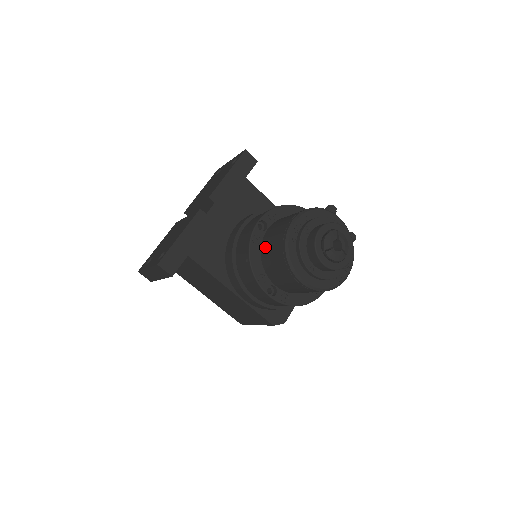
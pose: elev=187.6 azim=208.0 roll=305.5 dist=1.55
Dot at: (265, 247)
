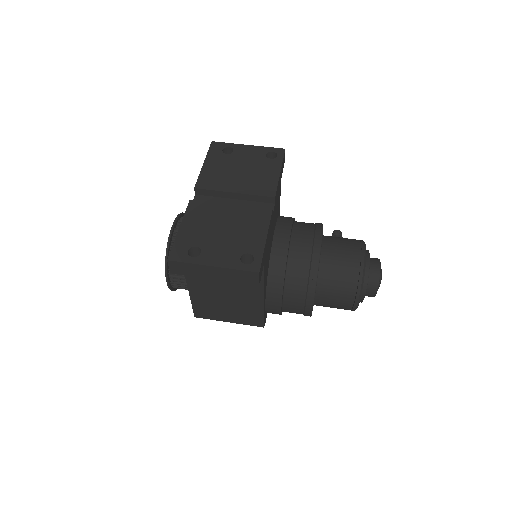
Dot at: (328, 267)
